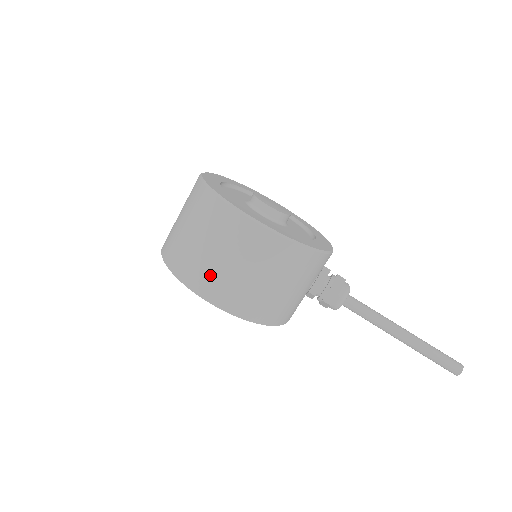
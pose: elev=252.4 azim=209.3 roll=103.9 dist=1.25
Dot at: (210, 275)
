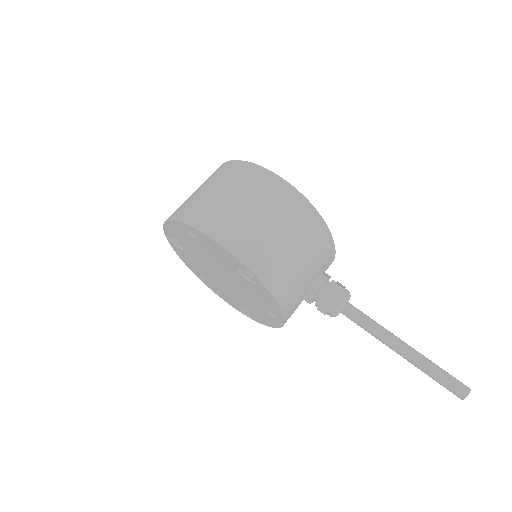
Dot at: (228, 219)
